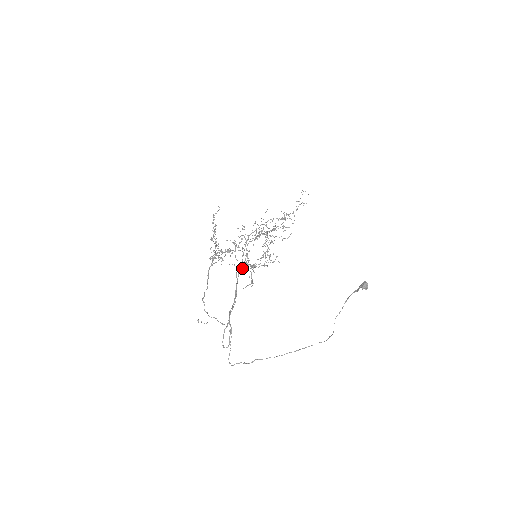
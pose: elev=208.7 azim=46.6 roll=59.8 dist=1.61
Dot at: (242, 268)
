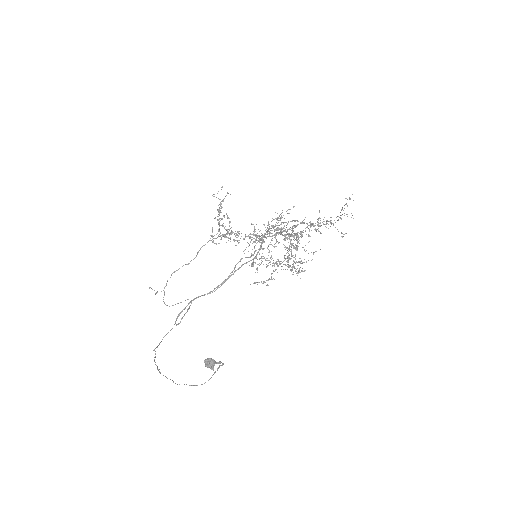
Dot at: occluded
